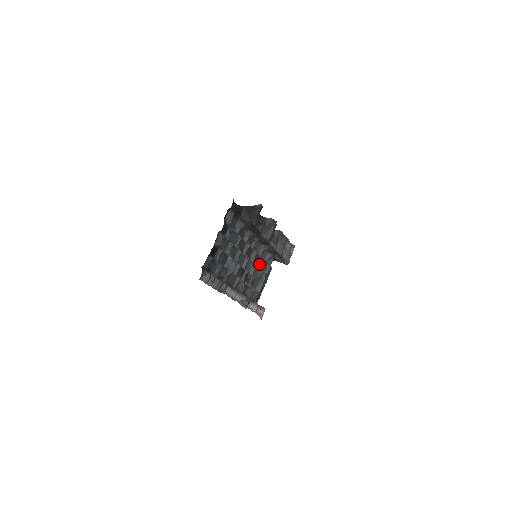
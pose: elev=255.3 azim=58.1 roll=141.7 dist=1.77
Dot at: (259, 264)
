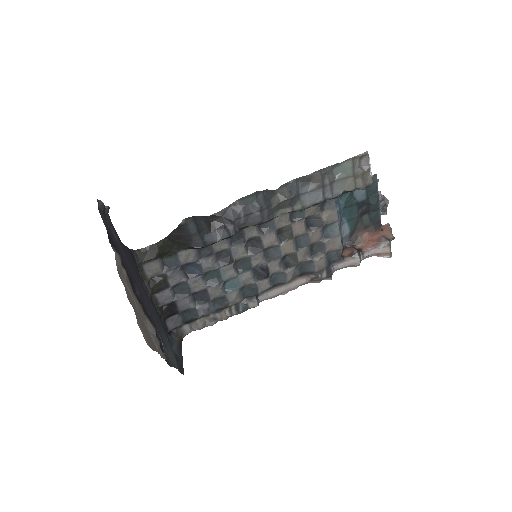
Dot at: (300, 231)
